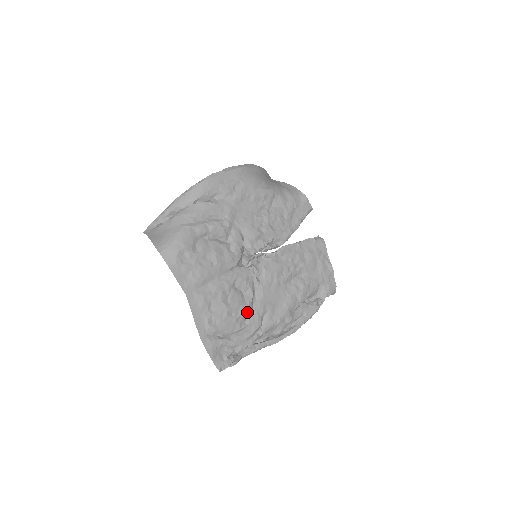
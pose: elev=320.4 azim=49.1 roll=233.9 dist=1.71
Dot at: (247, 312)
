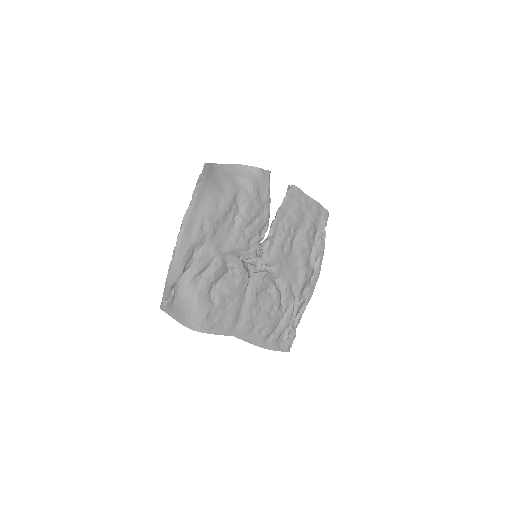
Dot at: (279, 300)
